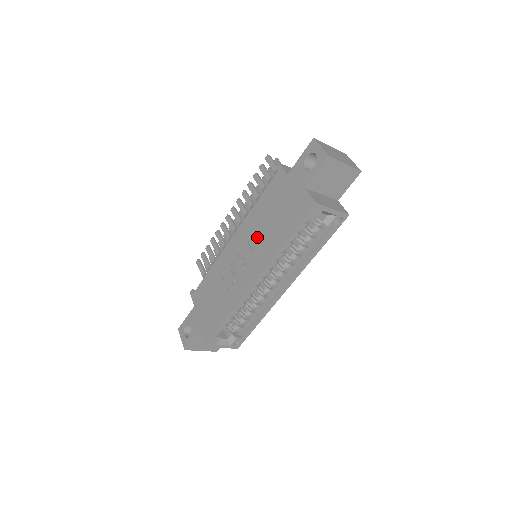
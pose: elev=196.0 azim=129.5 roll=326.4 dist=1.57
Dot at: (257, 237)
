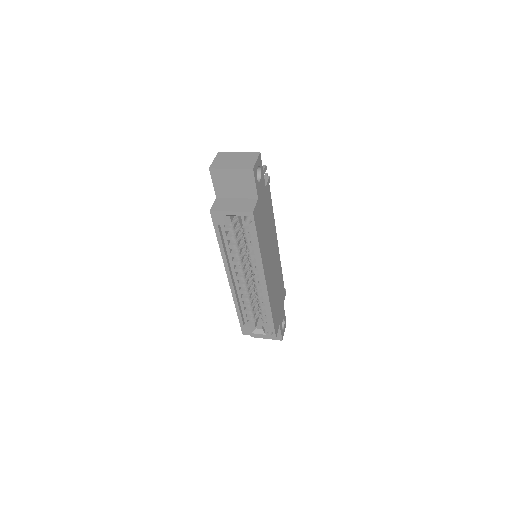
Dot at: occluded
